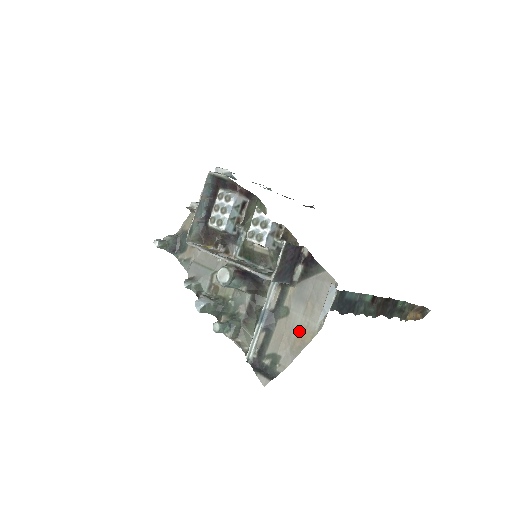
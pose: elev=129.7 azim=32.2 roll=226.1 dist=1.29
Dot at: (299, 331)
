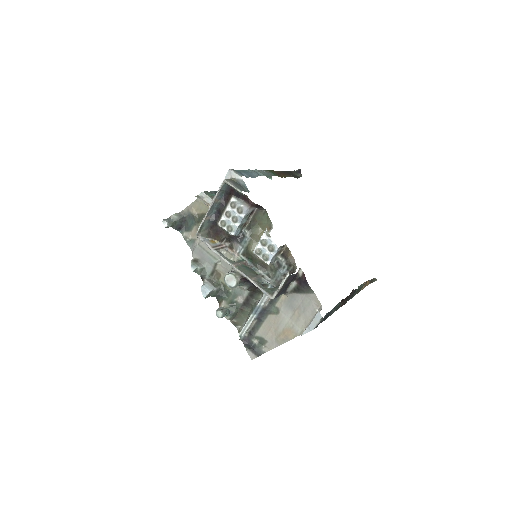
Dot at: (285, 329)
